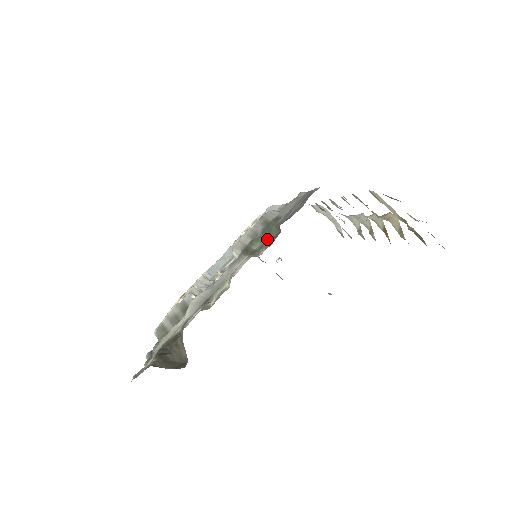
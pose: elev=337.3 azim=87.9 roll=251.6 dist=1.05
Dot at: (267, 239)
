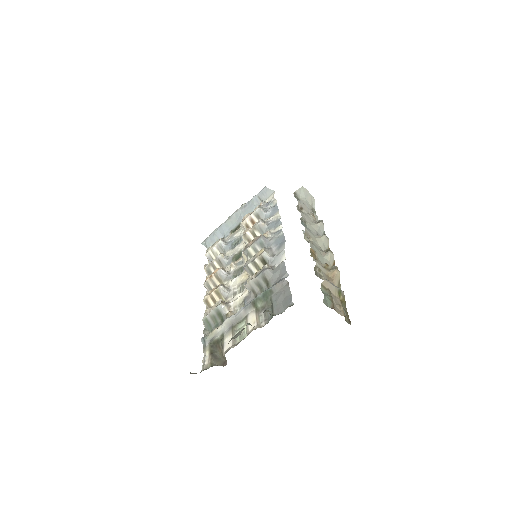
Dot at: (265, 304)
